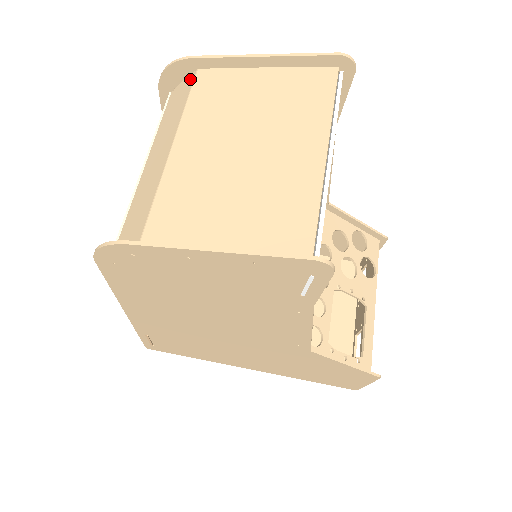
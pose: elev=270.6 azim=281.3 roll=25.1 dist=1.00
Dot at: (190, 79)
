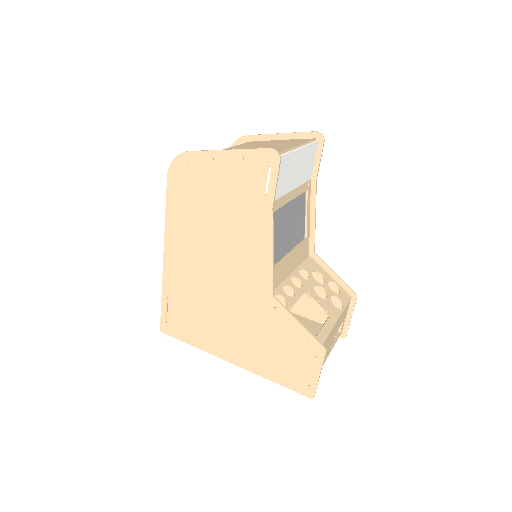
Dot at: occluded
